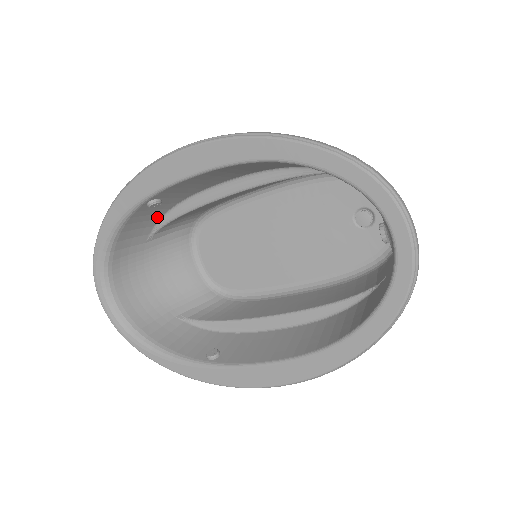
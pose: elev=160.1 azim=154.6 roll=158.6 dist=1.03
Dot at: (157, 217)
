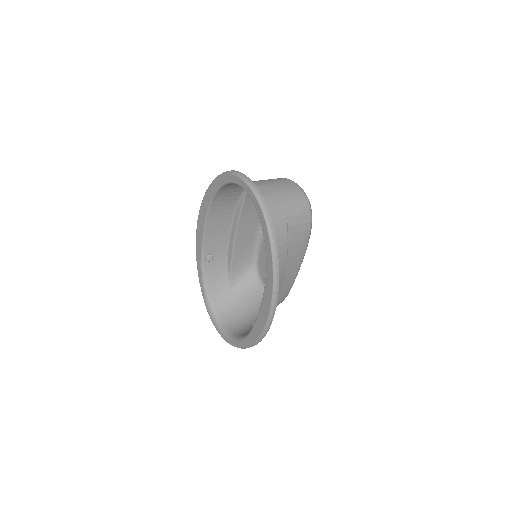
Dot at: (224, 269)
